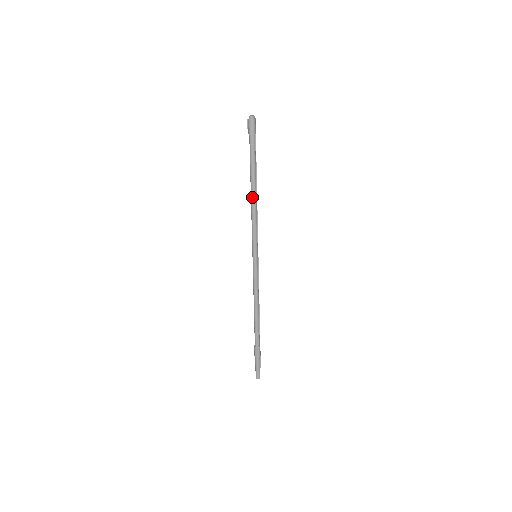
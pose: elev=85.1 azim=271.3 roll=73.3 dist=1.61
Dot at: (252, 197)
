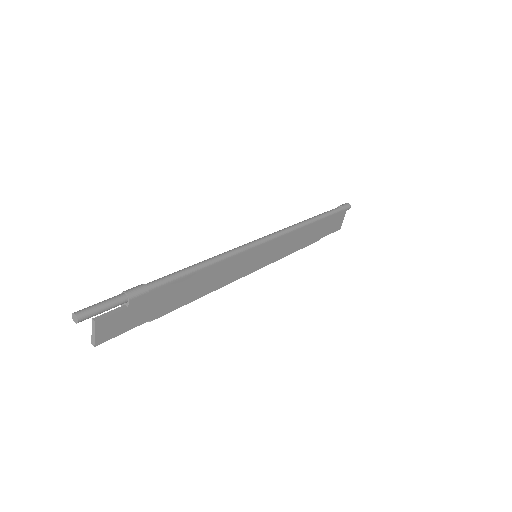
Dot at: (306, 220)
